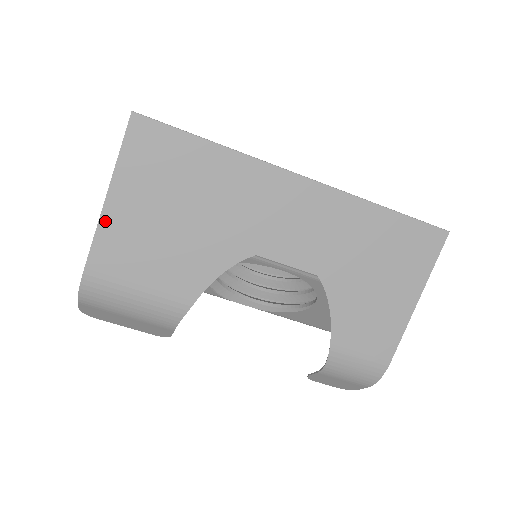
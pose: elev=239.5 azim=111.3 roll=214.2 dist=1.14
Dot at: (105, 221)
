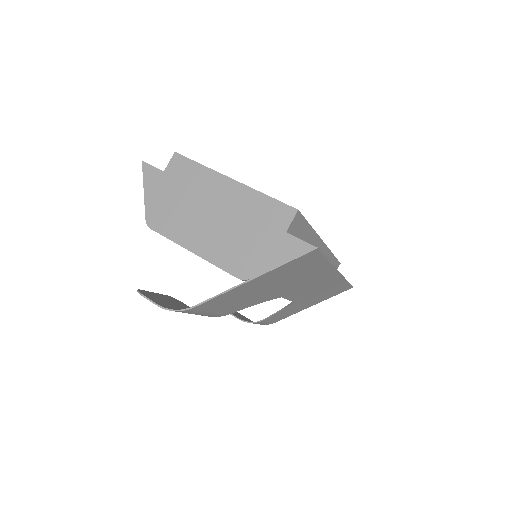
Dot at: (235, 289)
